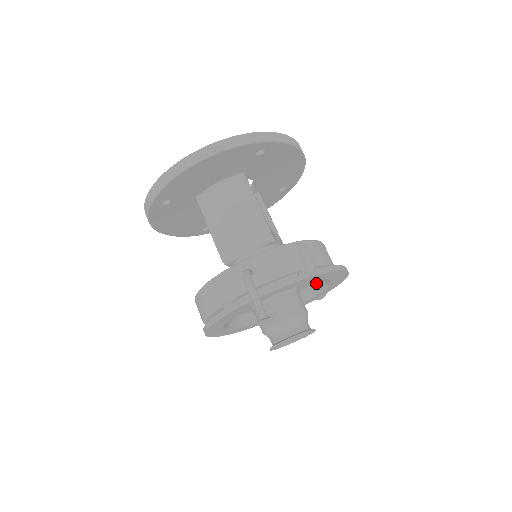
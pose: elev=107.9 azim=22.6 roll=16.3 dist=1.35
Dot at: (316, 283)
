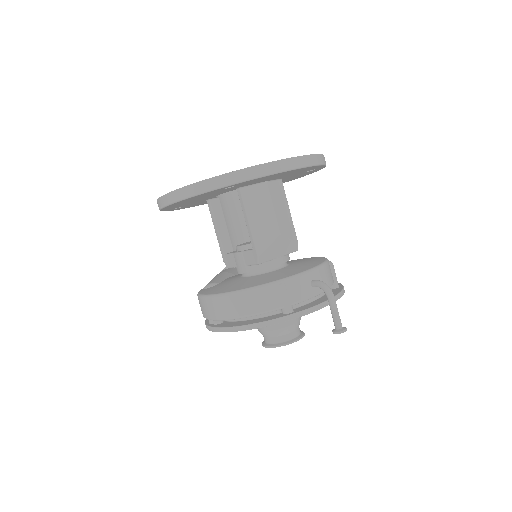
Dot at: occluded
